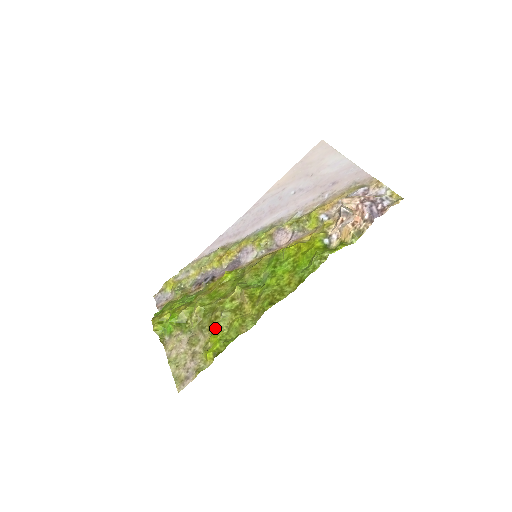
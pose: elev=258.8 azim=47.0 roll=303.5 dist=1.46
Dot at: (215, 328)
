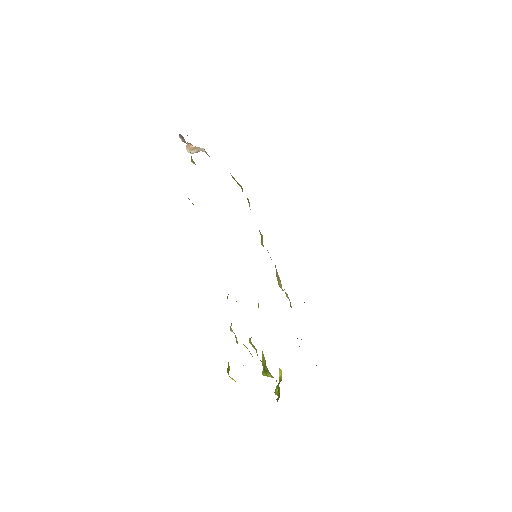
Dot at: occluded
